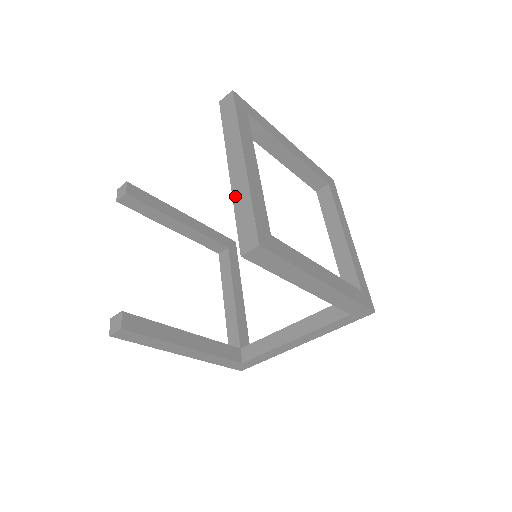
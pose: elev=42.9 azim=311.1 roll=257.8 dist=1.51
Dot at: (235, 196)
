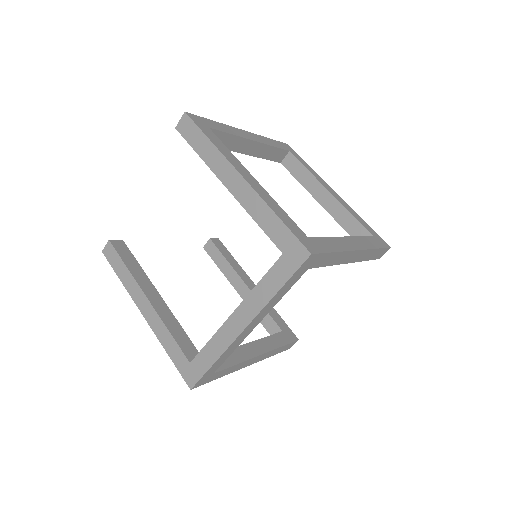
Dot at: occluded
